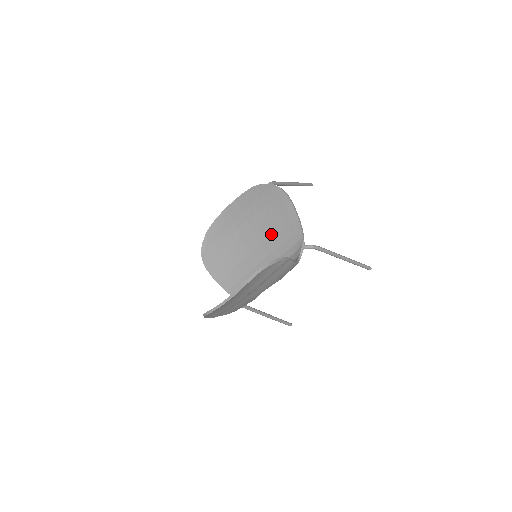
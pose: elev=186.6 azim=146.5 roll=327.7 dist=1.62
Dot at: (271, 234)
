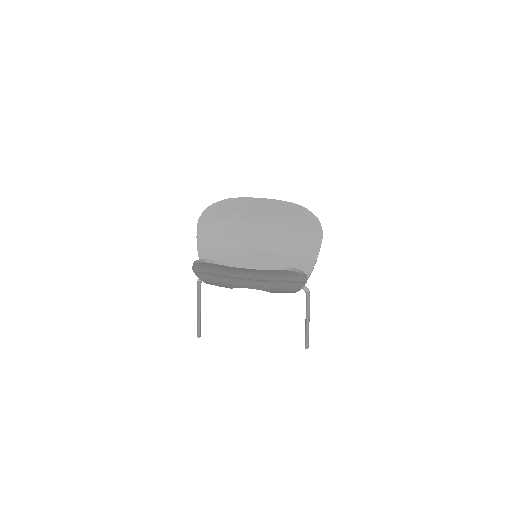
Dot at: (281, 251)
